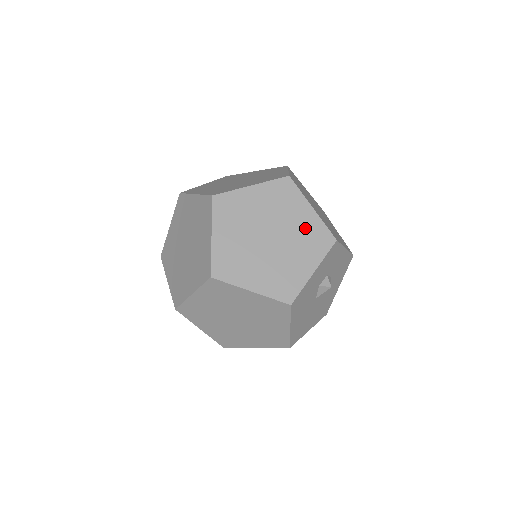
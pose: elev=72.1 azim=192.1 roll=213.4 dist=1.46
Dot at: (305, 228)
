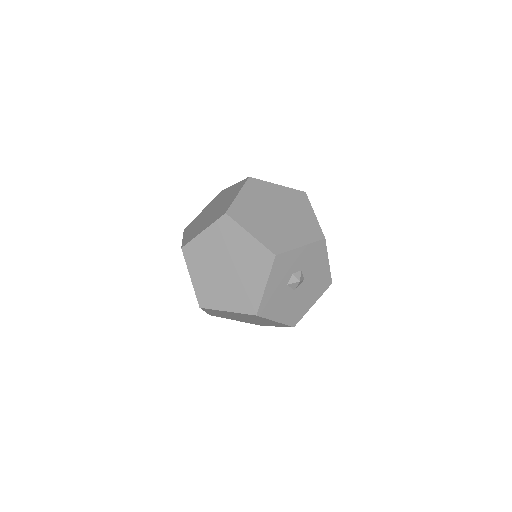
Dot at: (249, 253)
